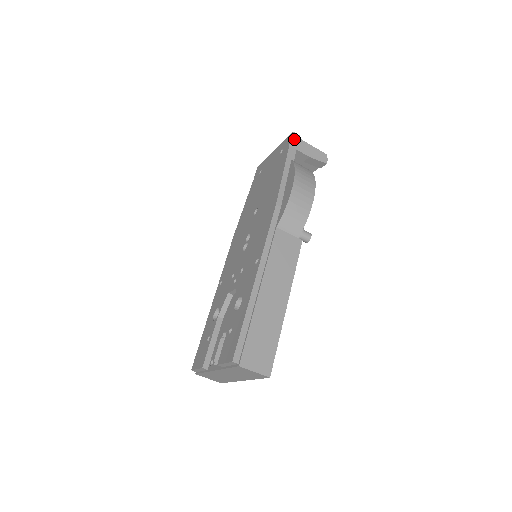
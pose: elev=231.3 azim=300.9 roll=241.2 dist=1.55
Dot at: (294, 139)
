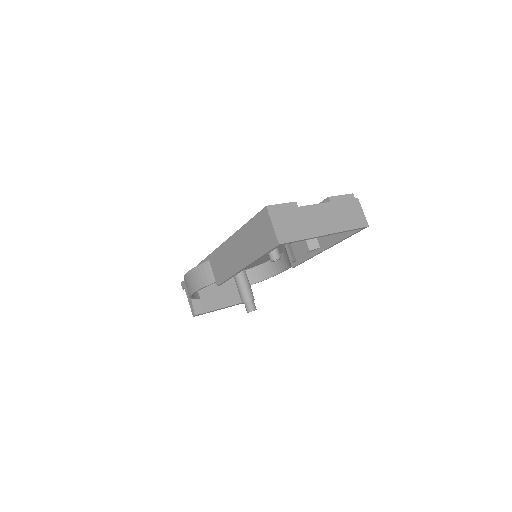
Dot at: occluded
